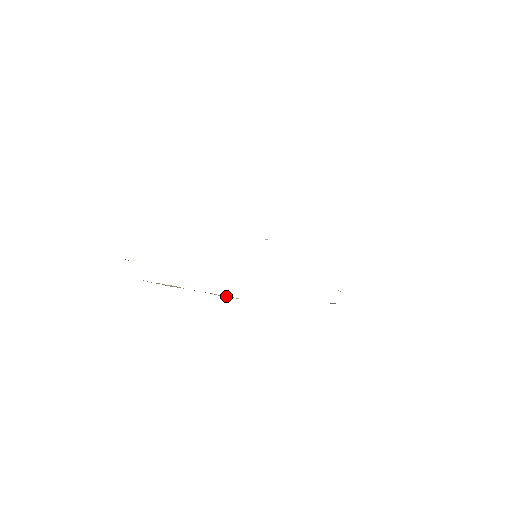
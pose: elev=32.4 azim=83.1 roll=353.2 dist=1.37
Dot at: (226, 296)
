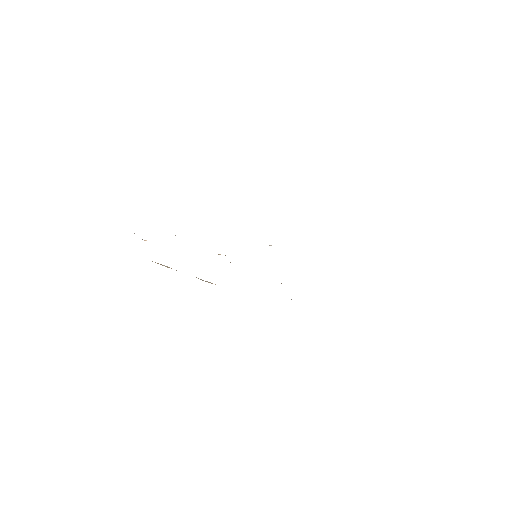
Dot at: (207, 281)
